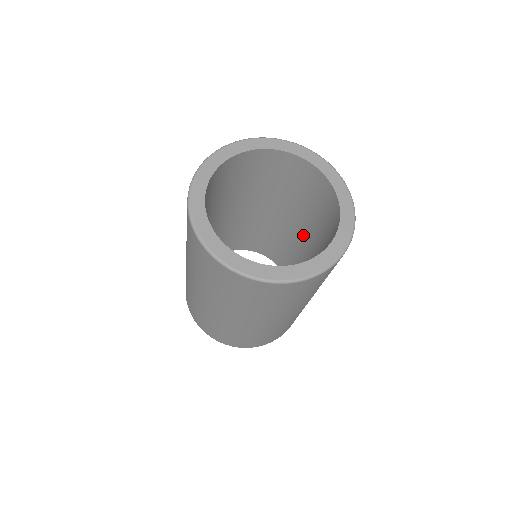
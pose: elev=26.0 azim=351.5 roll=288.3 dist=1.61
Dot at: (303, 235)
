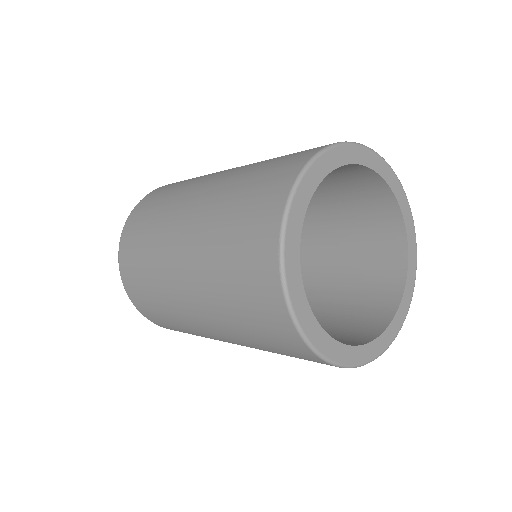
Dot at: (303, 284)
